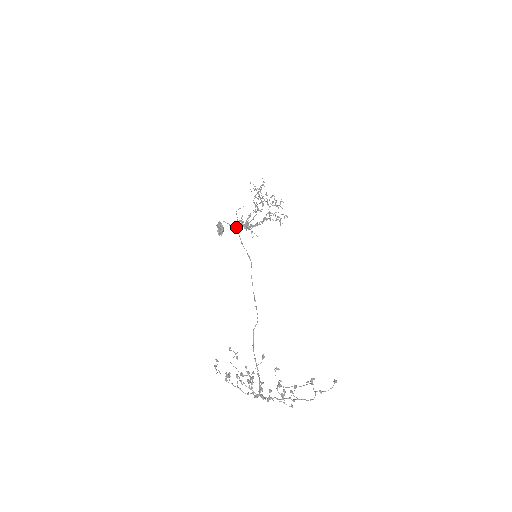
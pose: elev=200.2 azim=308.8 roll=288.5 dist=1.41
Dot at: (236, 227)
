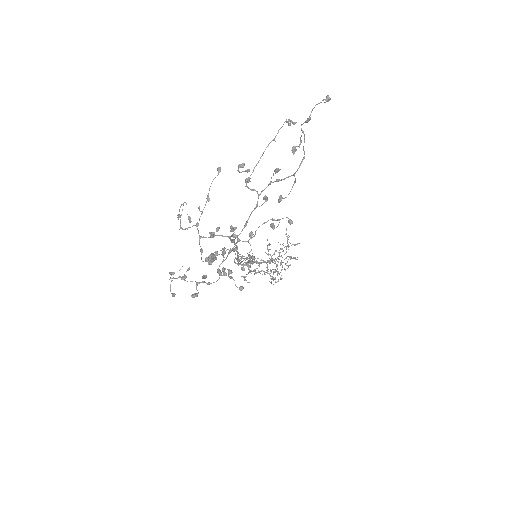
Dot at: (234, 259)
